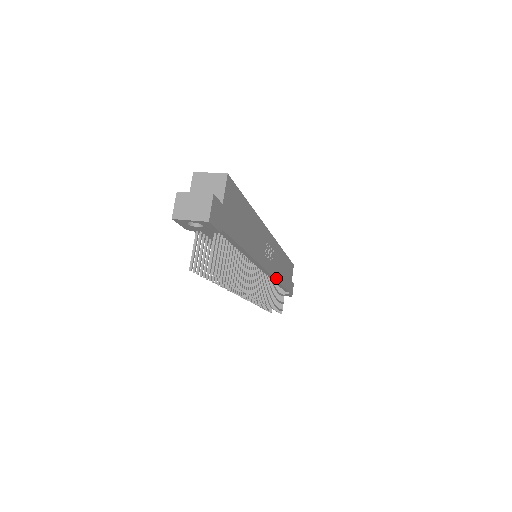
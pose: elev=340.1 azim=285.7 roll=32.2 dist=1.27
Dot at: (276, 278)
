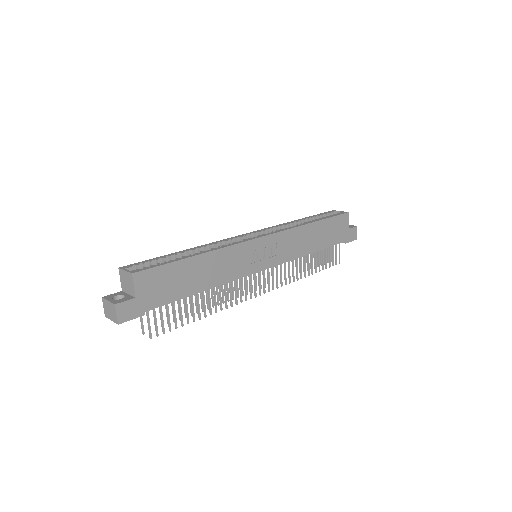
Dot at: (297, 257)
